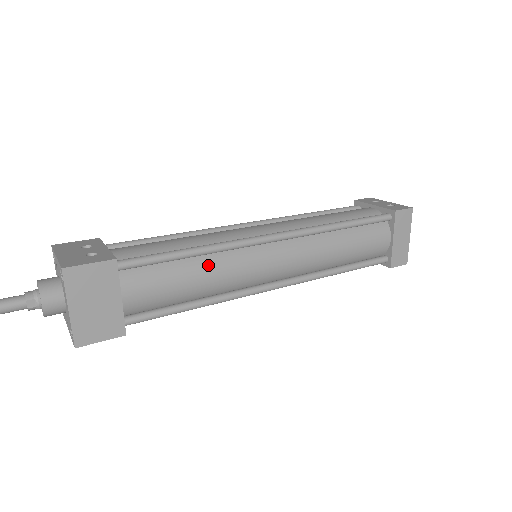
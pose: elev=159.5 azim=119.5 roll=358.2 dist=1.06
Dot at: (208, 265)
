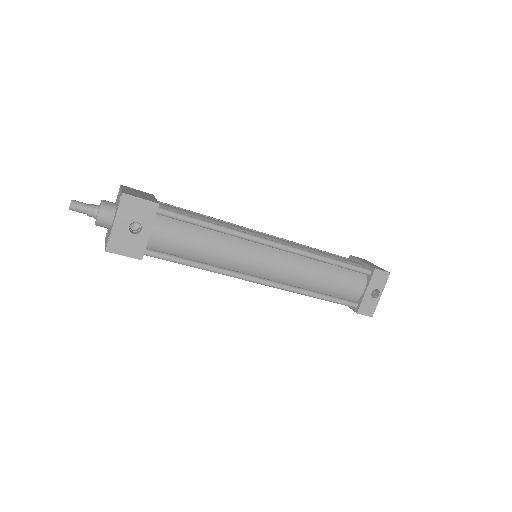
Dot at: occluded
